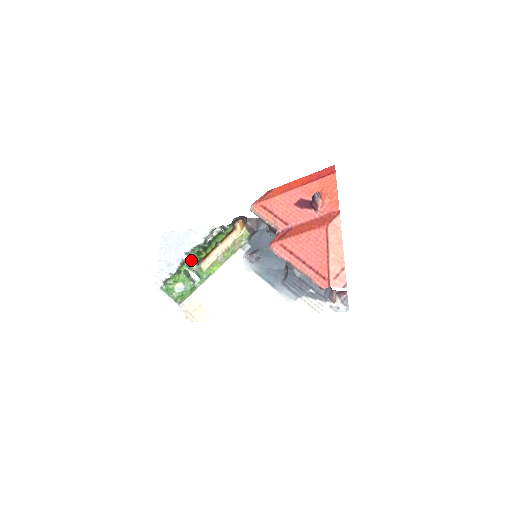
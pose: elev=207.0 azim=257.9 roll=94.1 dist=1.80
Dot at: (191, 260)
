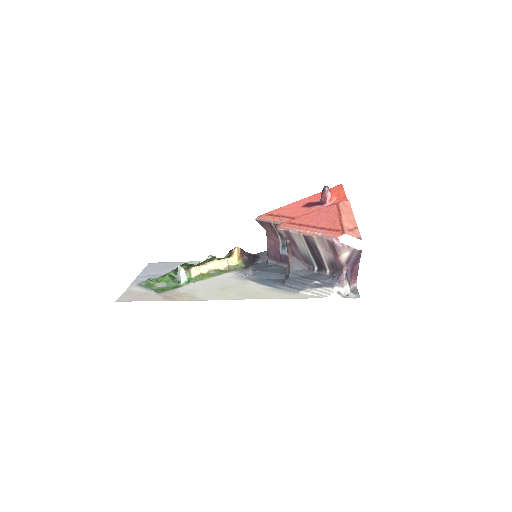
Dot at: (181, 266)
